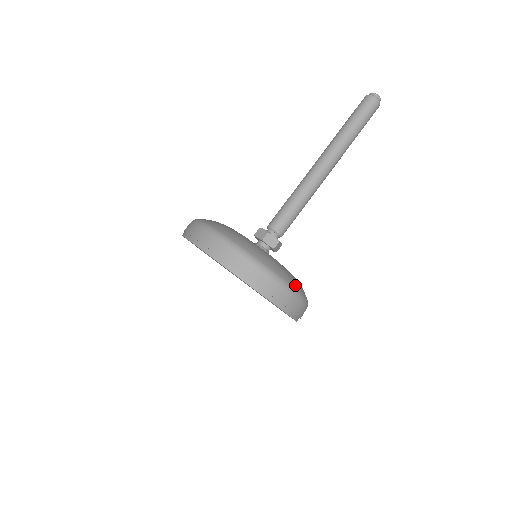
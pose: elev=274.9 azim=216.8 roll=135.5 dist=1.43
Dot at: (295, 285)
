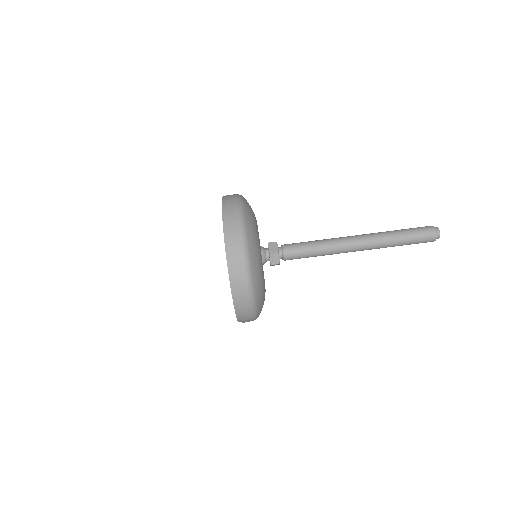
Dot at: (259, 307)
